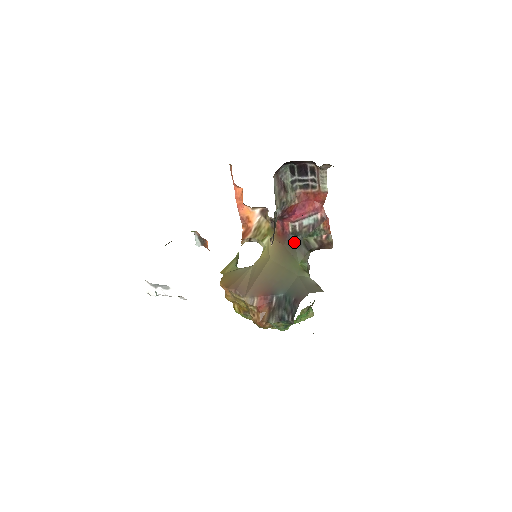
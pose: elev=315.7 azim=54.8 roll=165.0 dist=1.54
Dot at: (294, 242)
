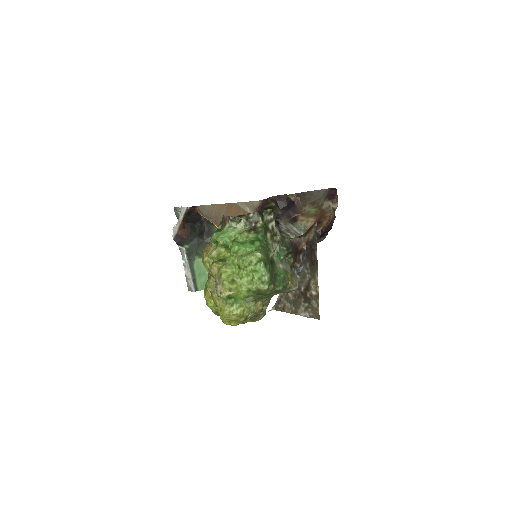
Dot at: occluded
